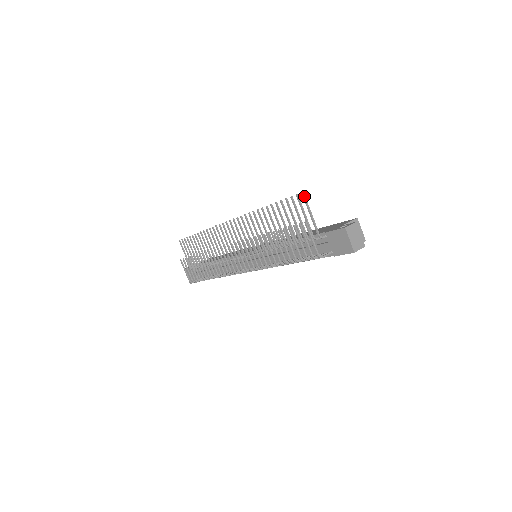
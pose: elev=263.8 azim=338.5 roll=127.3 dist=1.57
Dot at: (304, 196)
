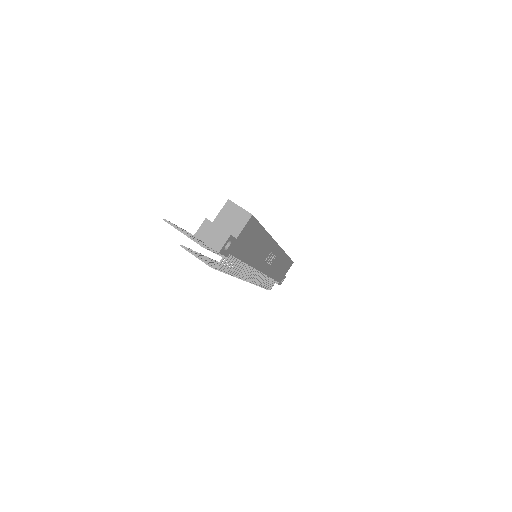
Dot at: (167, 222)
